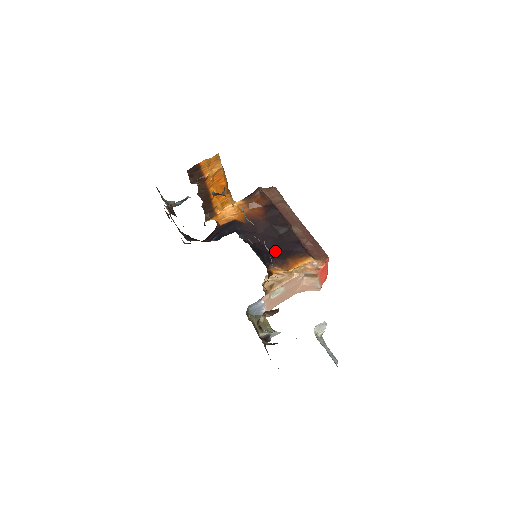
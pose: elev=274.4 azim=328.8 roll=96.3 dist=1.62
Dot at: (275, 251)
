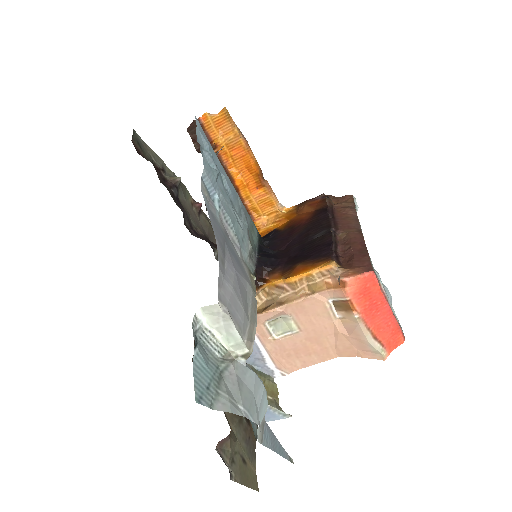
Dot at: (292, 257)
